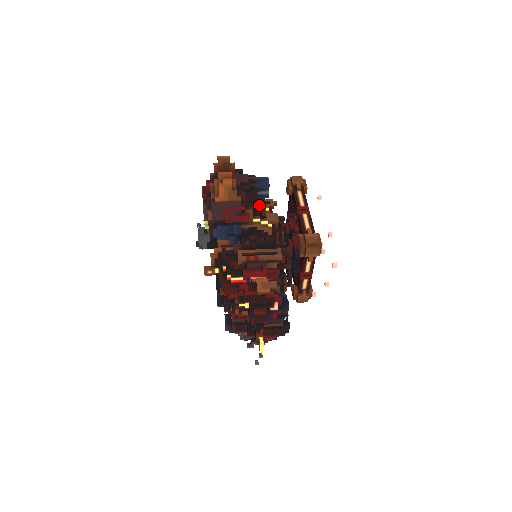
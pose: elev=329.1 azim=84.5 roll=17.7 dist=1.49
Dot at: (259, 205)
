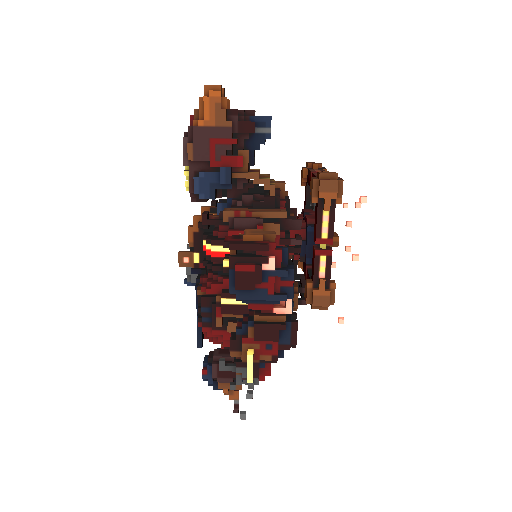
Dot at: (261, 174)
